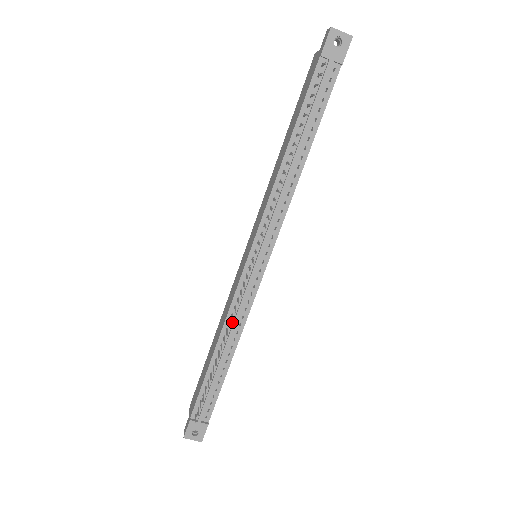
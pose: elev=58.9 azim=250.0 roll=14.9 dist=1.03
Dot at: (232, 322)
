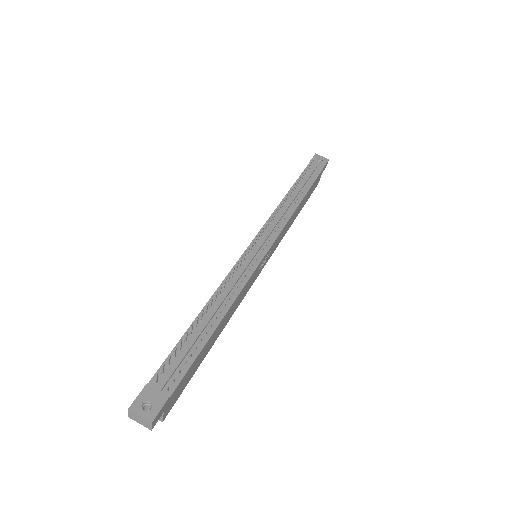
Dot at: (226, 288)
